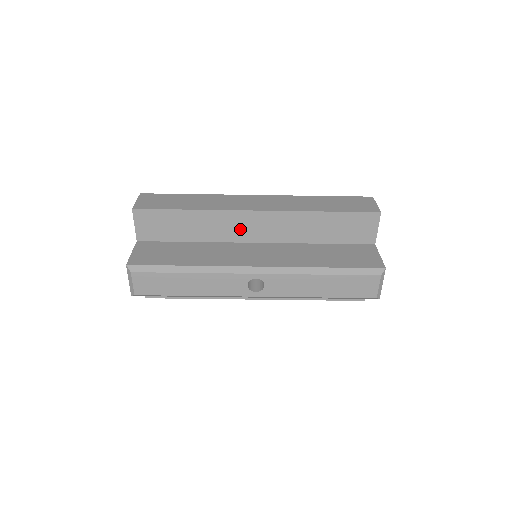
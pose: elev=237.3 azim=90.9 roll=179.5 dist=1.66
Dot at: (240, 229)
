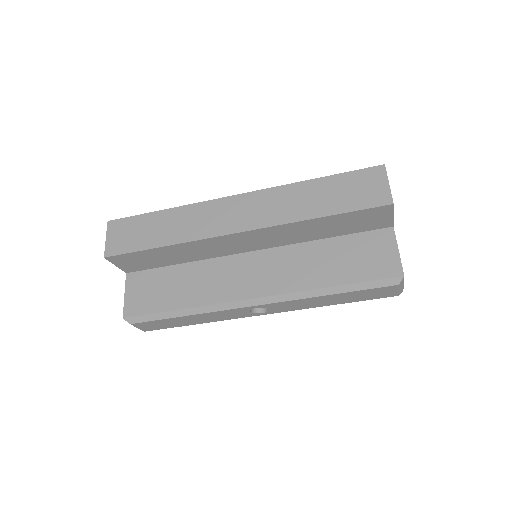
Dot at: (227, 247)
